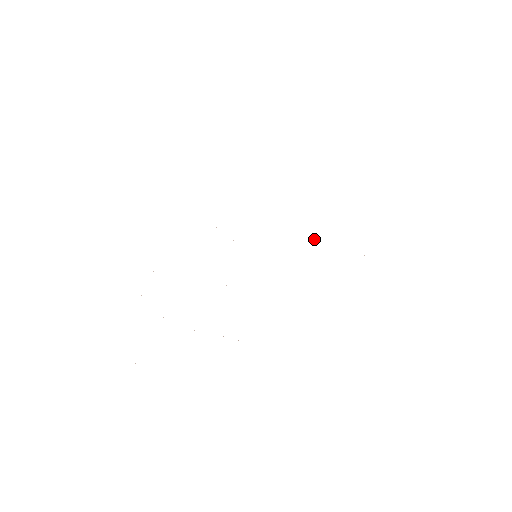
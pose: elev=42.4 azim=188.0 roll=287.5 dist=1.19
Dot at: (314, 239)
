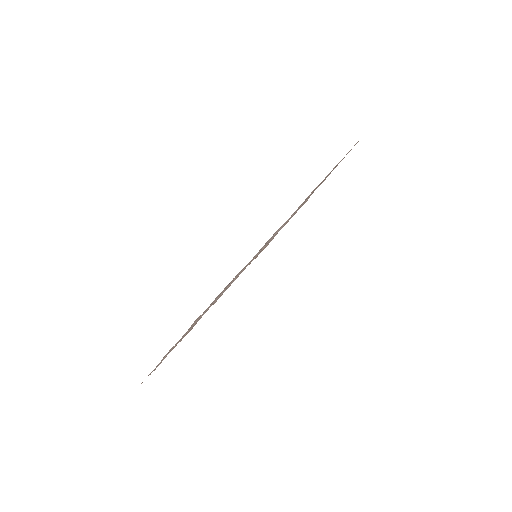
Dot at: occluded
